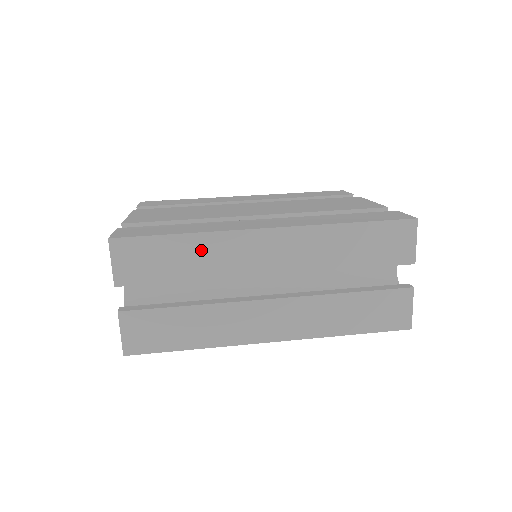
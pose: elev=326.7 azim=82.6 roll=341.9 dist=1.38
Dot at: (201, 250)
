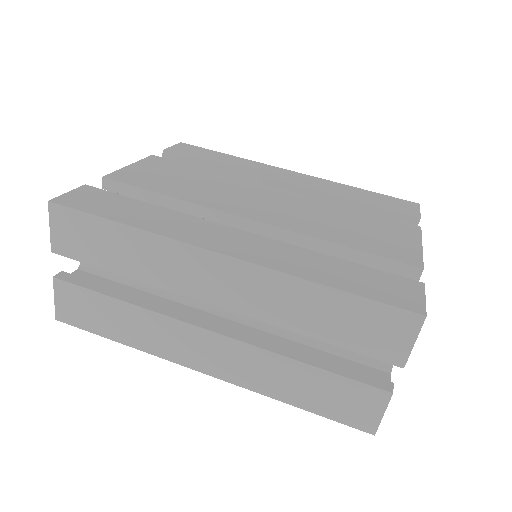
Dot at: (141, 249)
